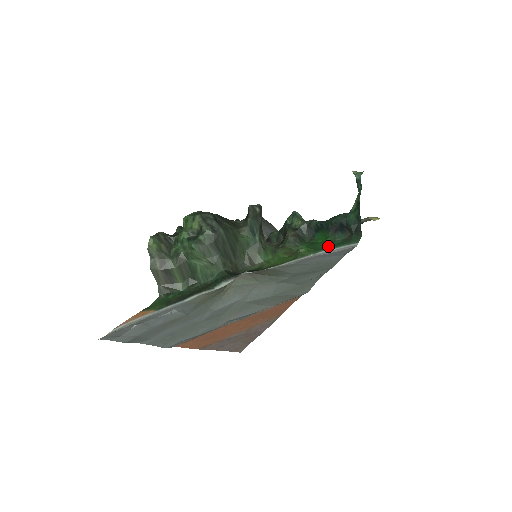
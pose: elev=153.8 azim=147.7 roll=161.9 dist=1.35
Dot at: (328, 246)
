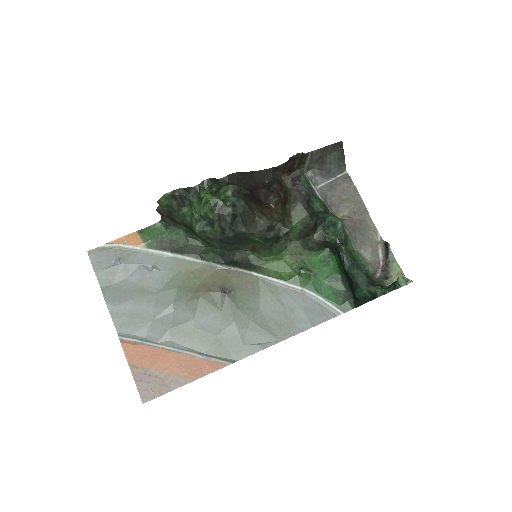
Dot at: (325, 287)
